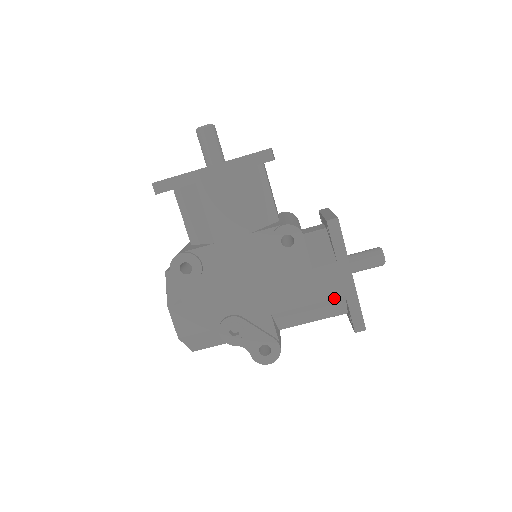
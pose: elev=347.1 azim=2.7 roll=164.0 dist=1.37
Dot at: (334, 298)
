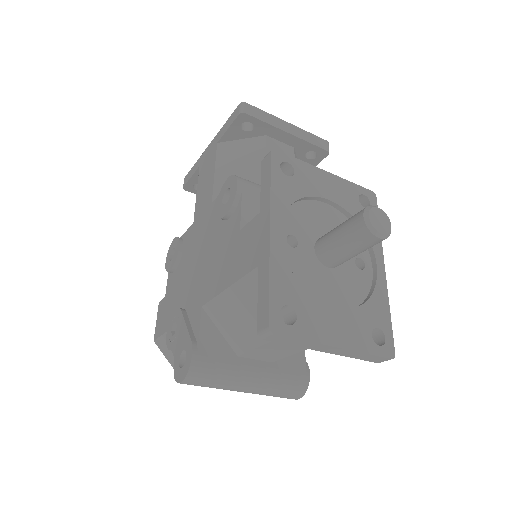
Dot at: (248, 272)
